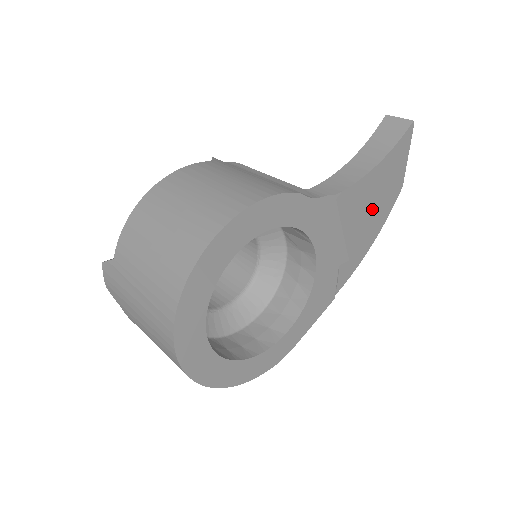
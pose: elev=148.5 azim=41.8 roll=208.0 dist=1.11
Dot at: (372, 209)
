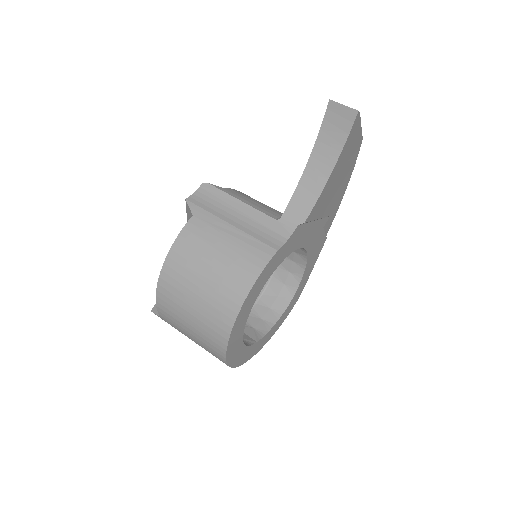
Dot at: (339, 182)
